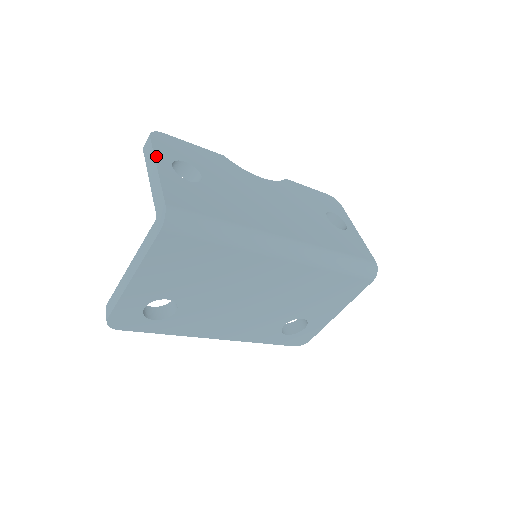
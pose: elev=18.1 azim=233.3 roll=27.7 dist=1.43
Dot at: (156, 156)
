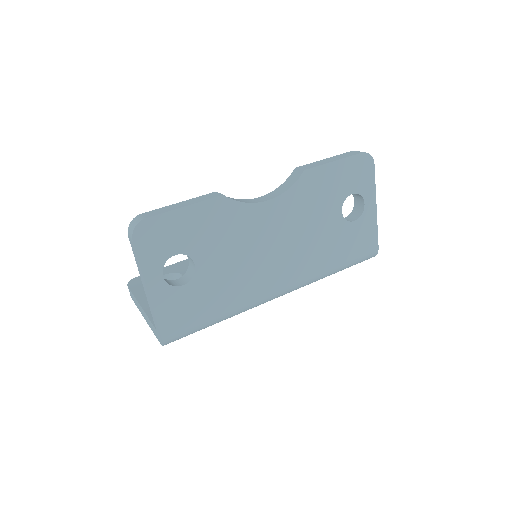
Dot at: (144, 274)
